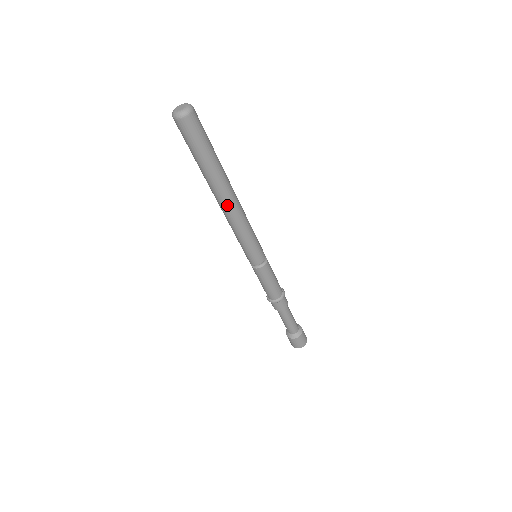
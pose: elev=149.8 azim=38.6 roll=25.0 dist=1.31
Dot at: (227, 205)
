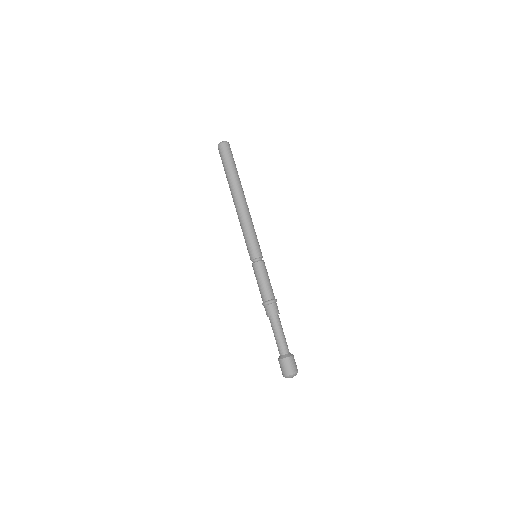
Dot at: (236, 204)
